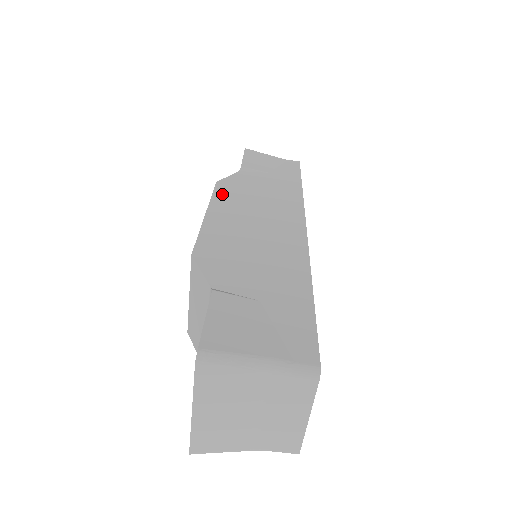
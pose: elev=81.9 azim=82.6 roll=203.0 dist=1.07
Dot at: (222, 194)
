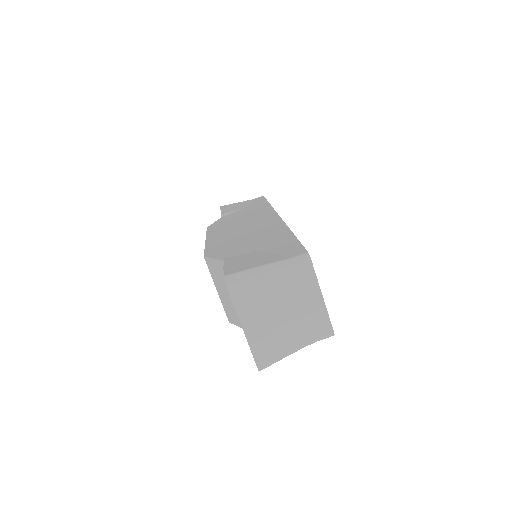
Dot at: (213, 230)
